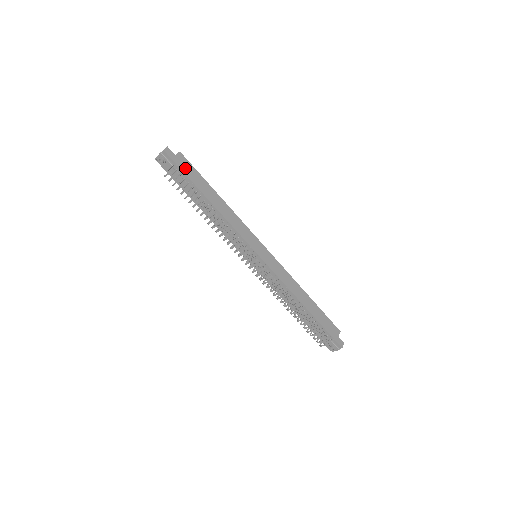
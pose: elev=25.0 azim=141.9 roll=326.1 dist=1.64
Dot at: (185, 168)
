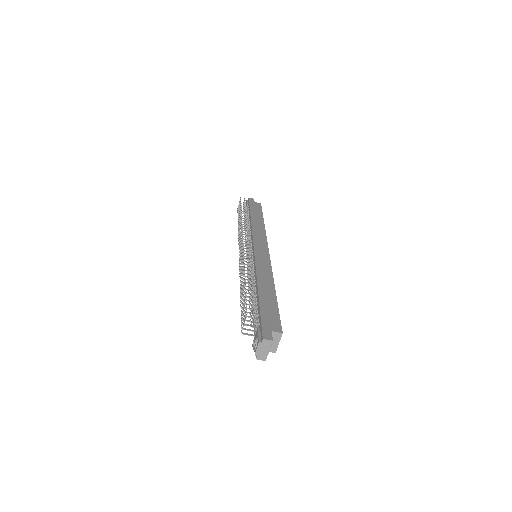
Dot at: (254, 206)
